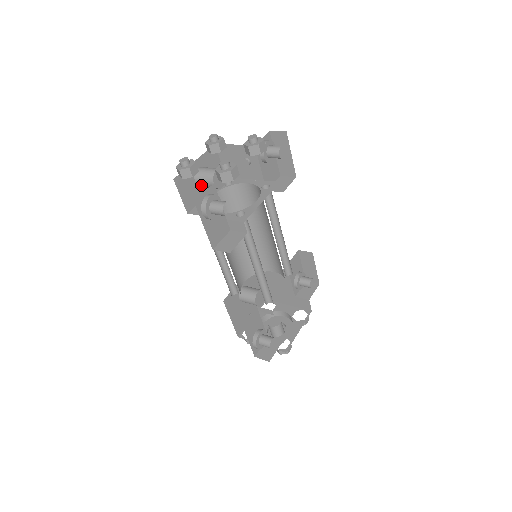
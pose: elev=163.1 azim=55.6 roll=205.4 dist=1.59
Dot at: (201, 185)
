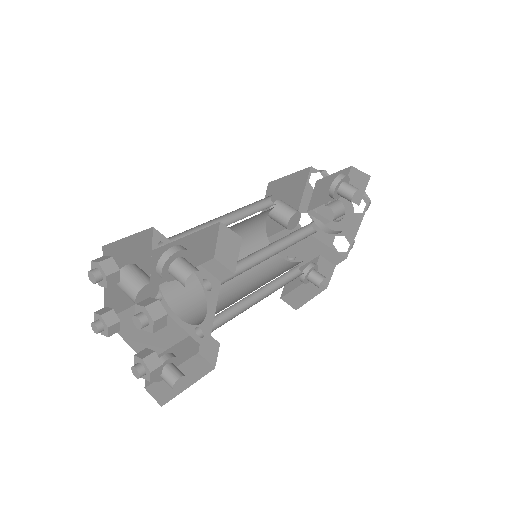
Dot at: occluded
